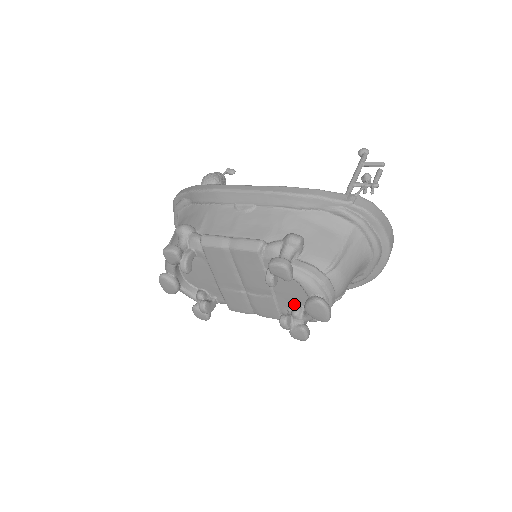
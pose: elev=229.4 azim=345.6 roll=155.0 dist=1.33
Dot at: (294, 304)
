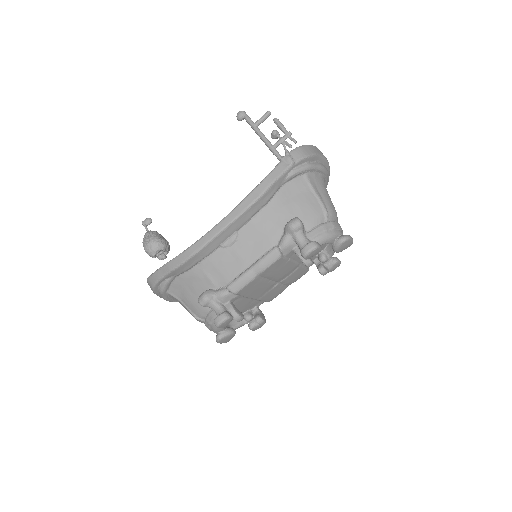
Dot at: (315, 255)
